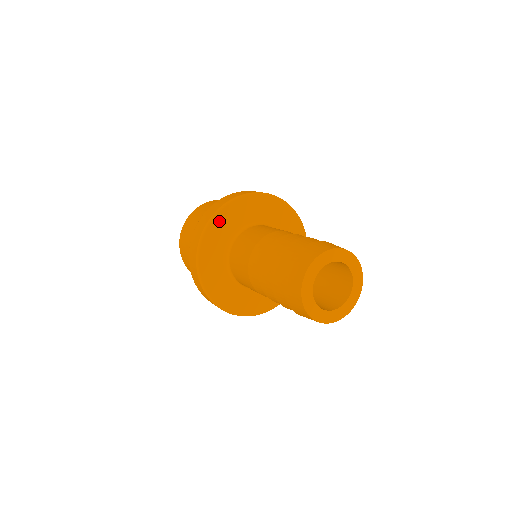
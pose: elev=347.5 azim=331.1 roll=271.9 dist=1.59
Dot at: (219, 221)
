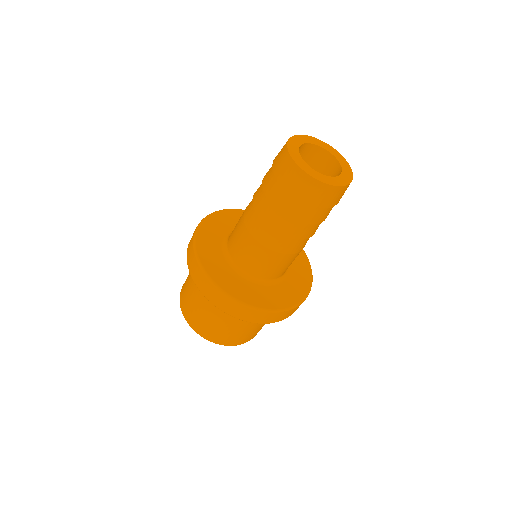
Dot at: (202, 240)
